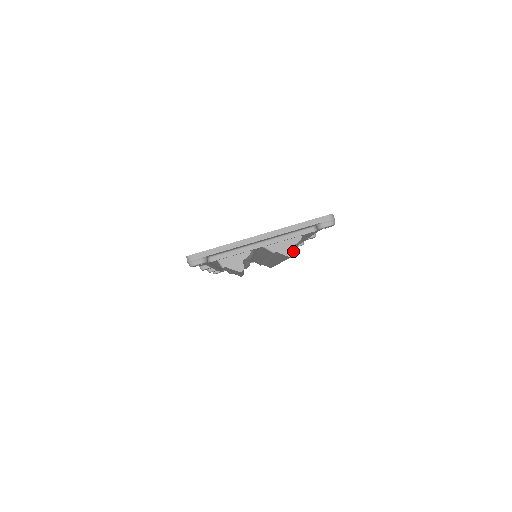
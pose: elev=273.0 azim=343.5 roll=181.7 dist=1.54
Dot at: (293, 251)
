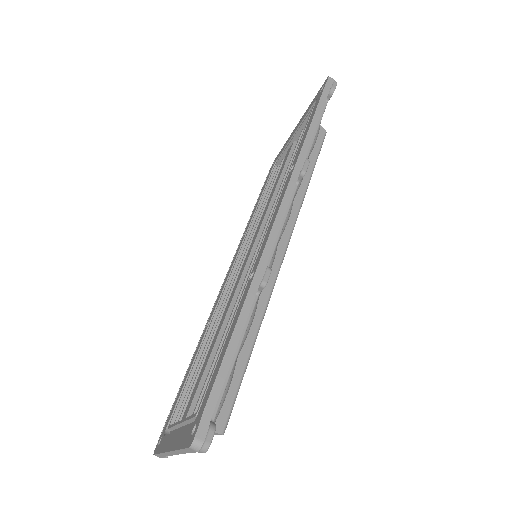
Dot at: (218, 433)
